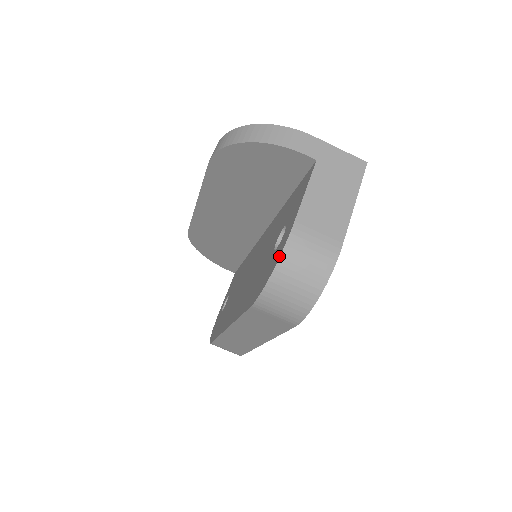
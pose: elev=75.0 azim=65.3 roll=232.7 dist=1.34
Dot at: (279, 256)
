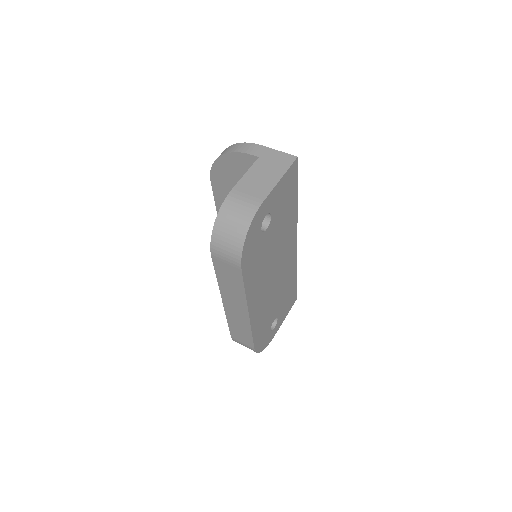
Dot at: (219, 210)
